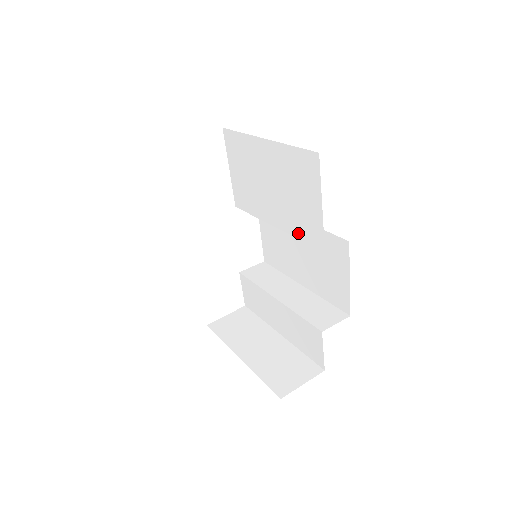
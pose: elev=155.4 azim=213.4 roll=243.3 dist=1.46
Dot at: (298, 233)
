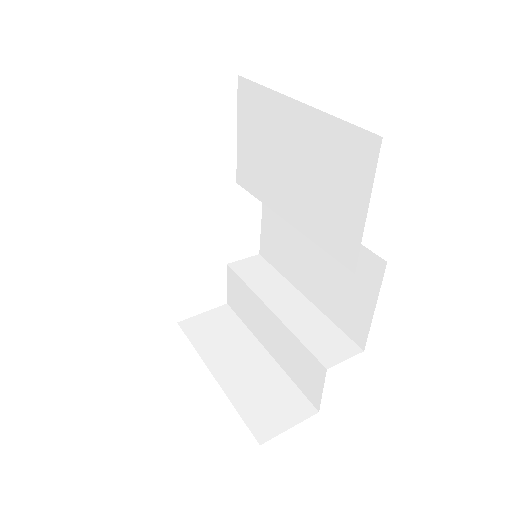
Dot at: (320, 238)
